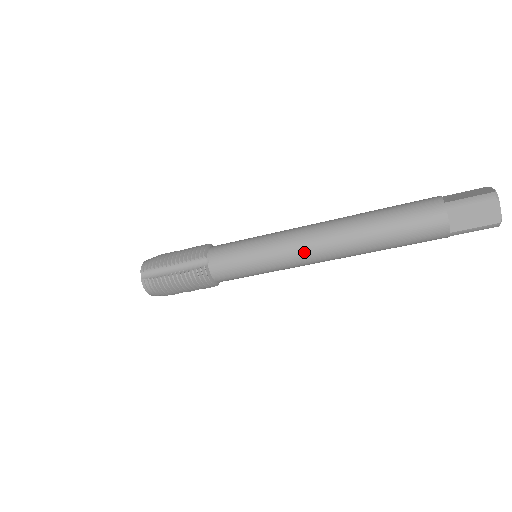
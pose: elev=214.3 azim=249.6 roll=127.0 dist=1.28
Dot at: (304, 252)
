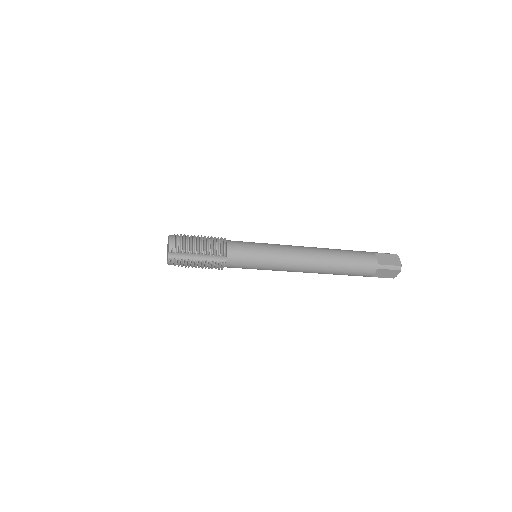
Dot at: (293, 269)
